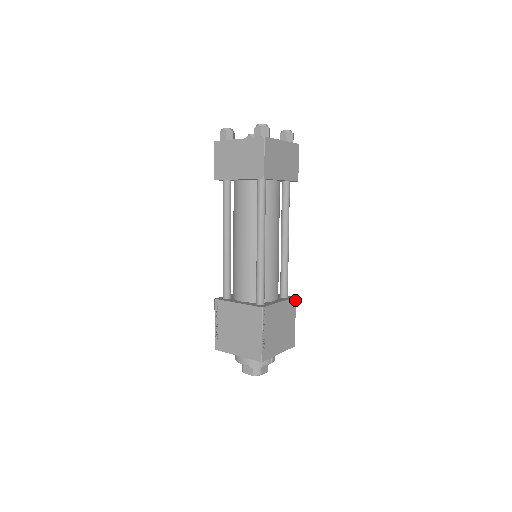
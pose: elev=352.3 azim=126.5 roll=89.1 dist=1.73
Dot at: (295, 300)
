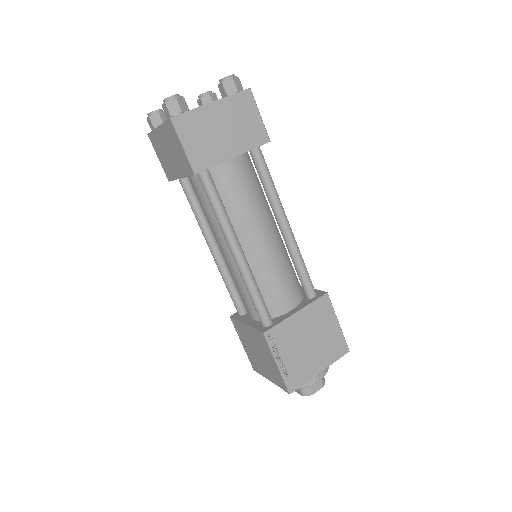
Dot at: (327, 297)
